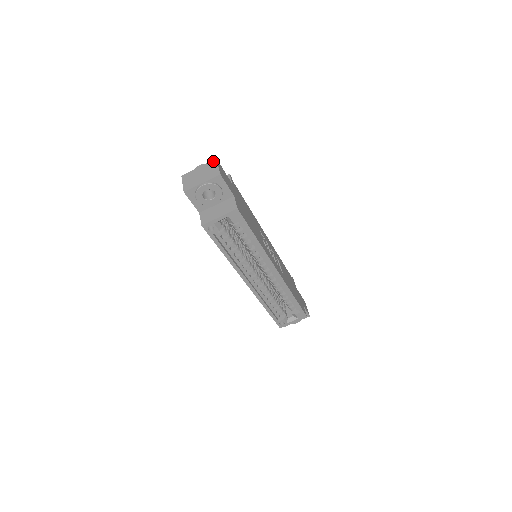
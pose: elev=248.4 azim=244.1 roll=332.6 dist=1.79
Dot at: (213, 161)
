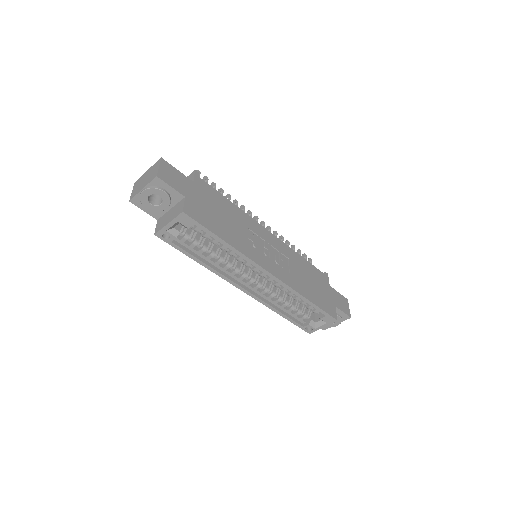
Dot at: (158, 161)
